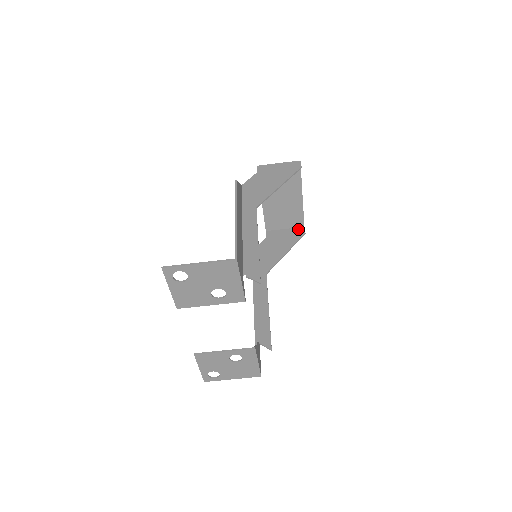
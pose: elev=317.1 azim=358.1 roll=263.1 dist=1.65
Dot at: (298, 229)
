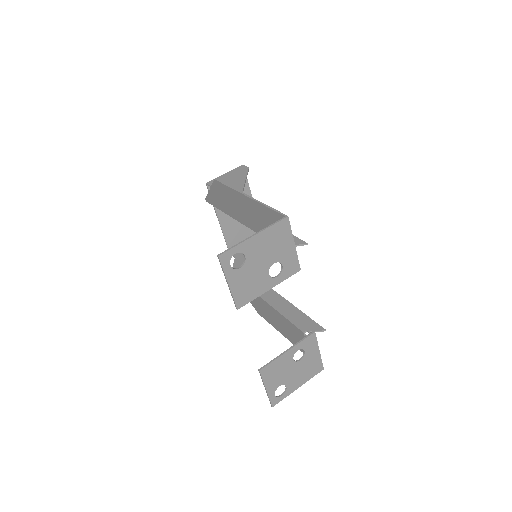
Dot at: occluded
